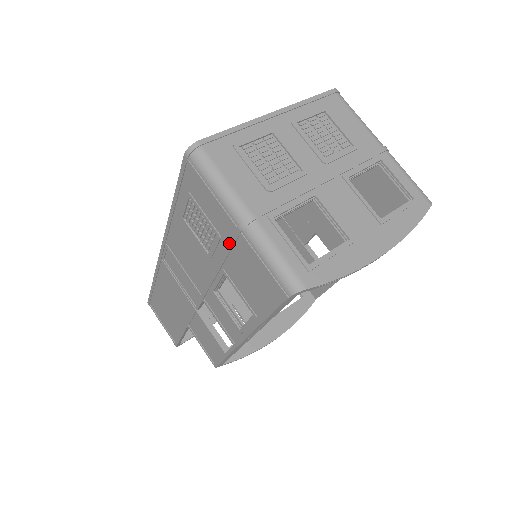
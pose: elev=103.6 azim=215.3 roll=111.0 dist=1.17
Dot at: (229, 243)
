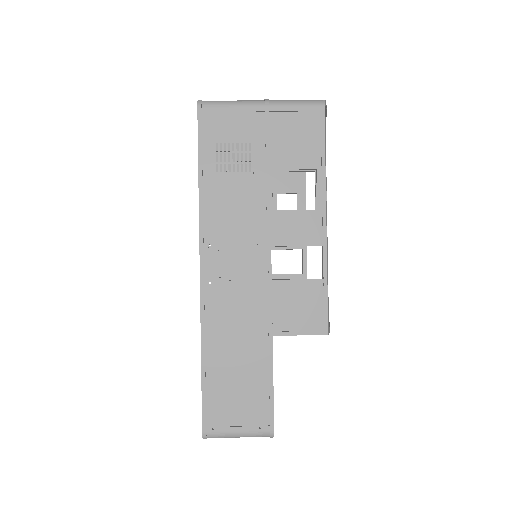
Dot at: (265, 130)
